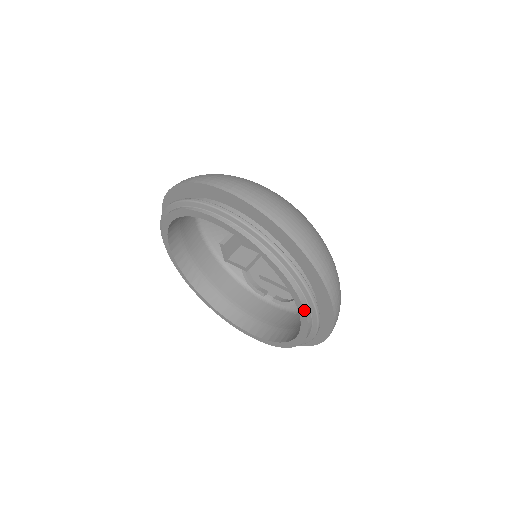
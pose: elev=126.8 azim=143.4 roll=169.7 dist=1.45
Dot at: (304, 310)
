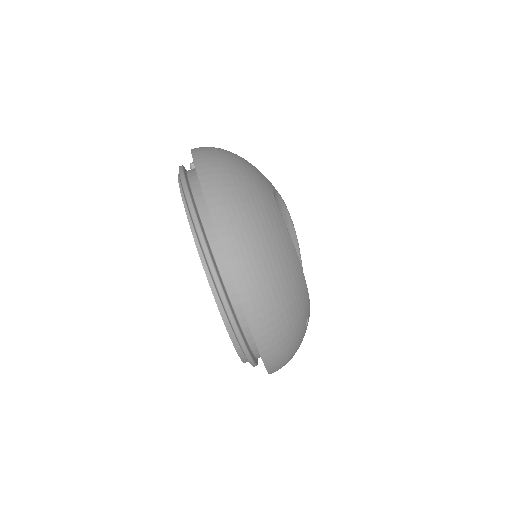
Dot at: occluded
